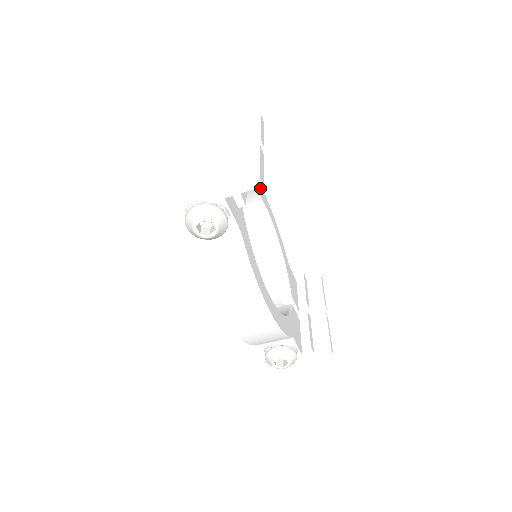
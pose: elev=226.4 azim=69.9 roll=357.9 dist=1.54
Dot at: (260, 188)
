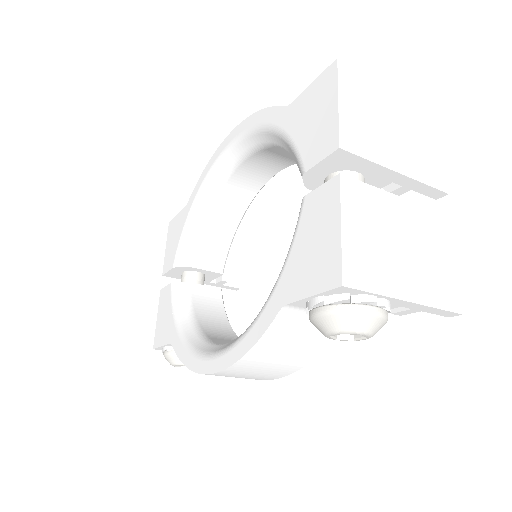
Dot at: occluded
